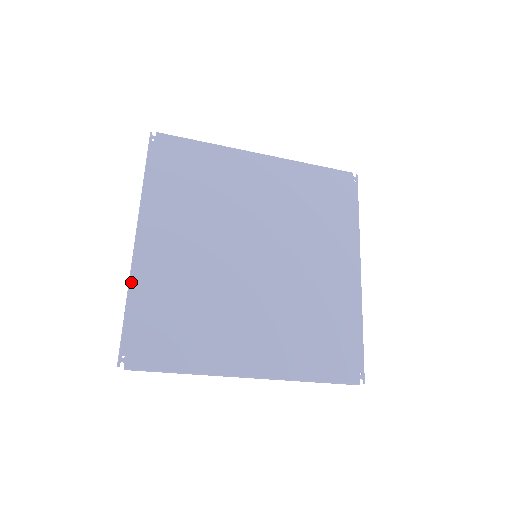
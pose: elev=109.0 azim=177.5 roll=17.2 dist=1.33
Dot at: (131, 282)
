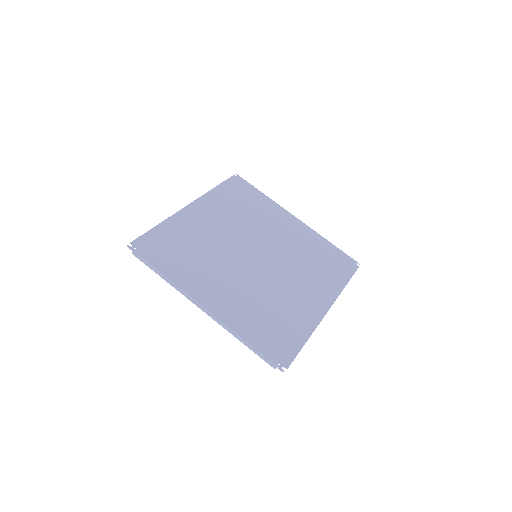
Dot at: (232, 328)
